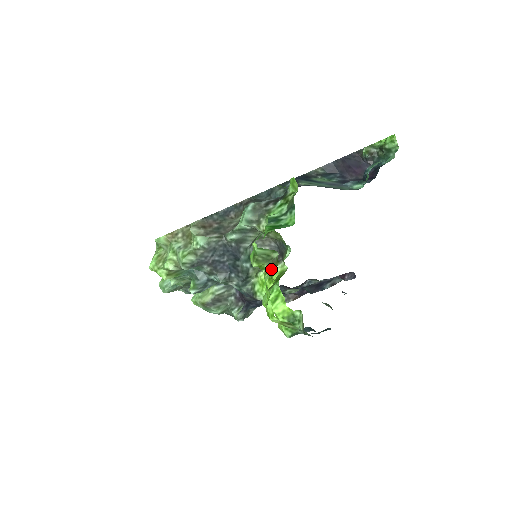
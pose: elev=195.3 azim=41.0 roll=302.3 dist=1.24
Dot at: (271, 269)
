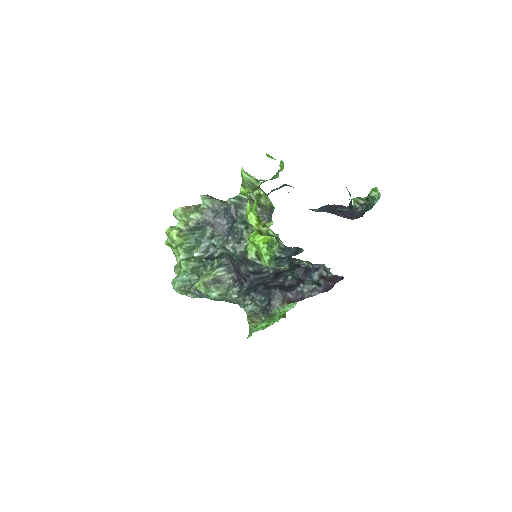
Dot at: occluded
